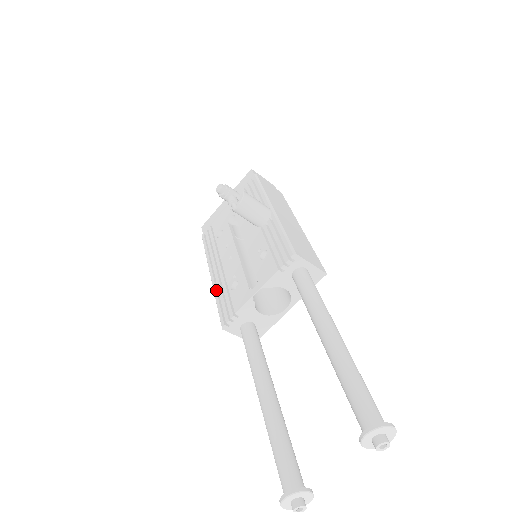
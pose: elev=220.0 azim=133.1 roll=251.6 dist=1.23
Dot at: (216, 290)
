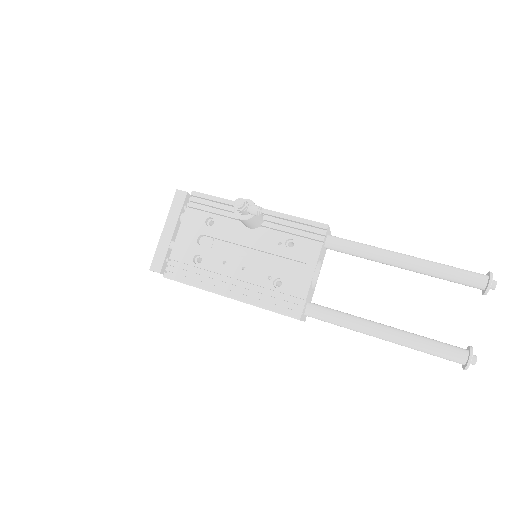
Dot at: (255, 301)
